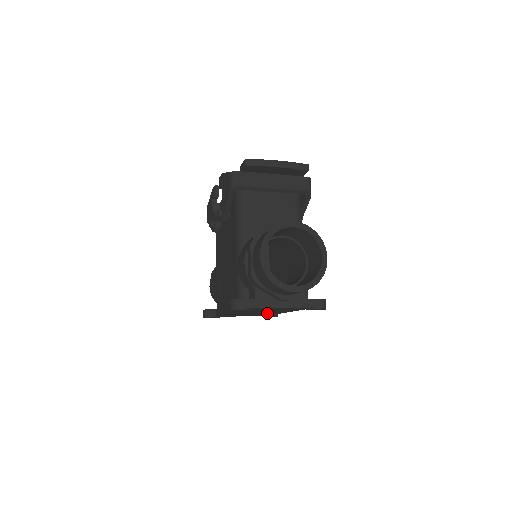
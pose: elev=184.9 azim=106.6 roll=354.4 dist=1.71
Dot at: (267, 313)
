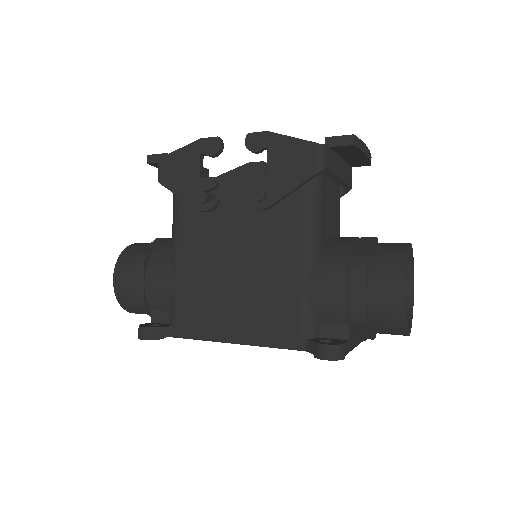
Dot at: occluded
